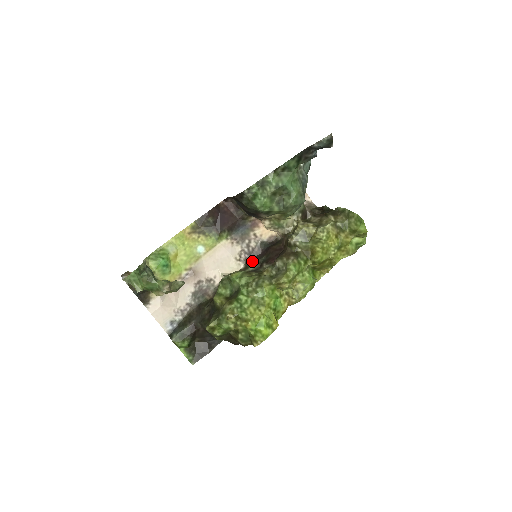
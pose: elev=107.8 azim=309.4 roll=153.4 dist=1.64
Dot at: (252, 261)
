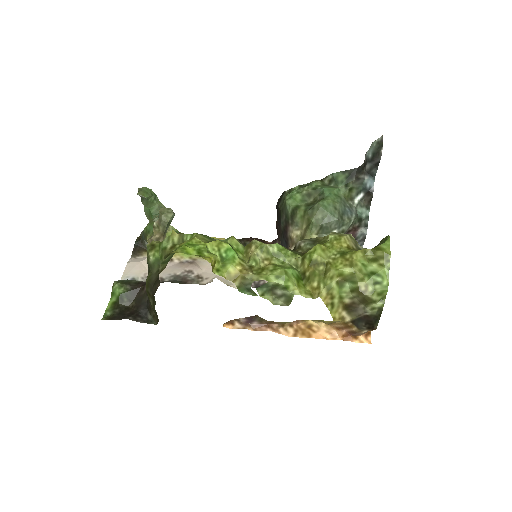
Dot at: occluded
